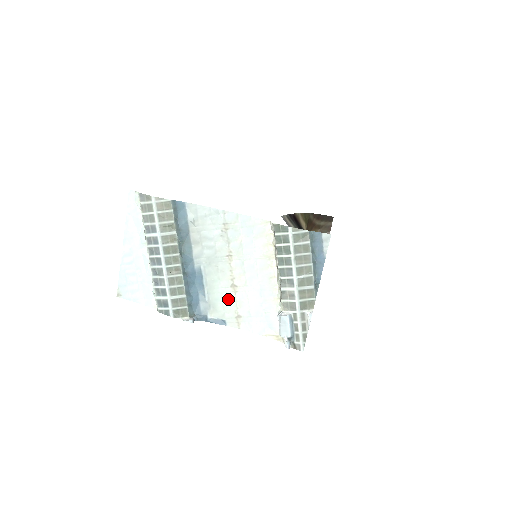
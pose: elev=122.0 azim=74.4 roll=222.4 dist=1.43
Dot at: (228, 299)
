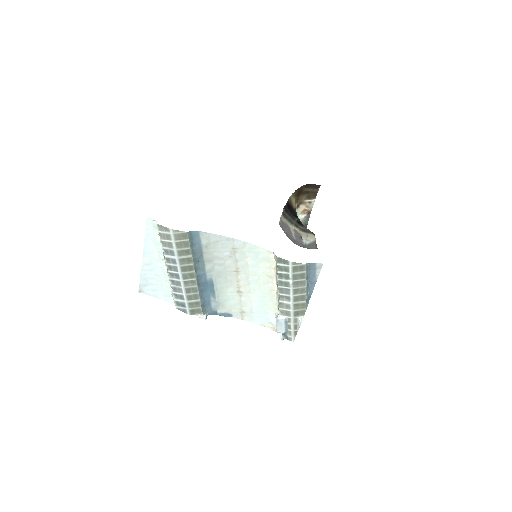
Dot at: (234, 300)
